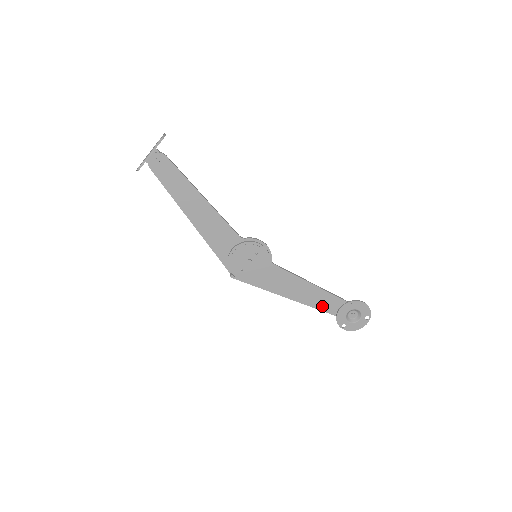
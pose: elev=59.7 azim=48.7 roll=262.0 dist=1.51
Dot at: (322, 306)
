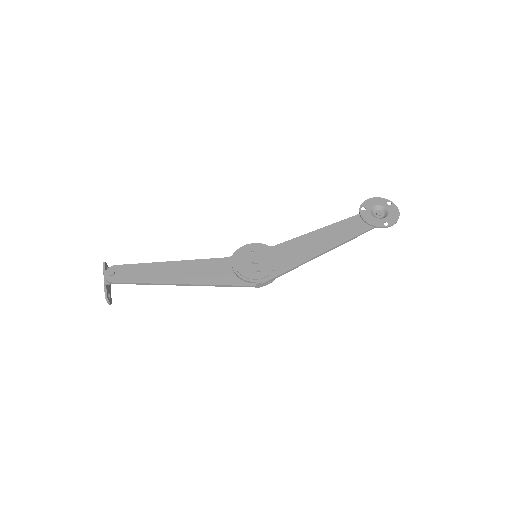
Dot at: (351, 233)
